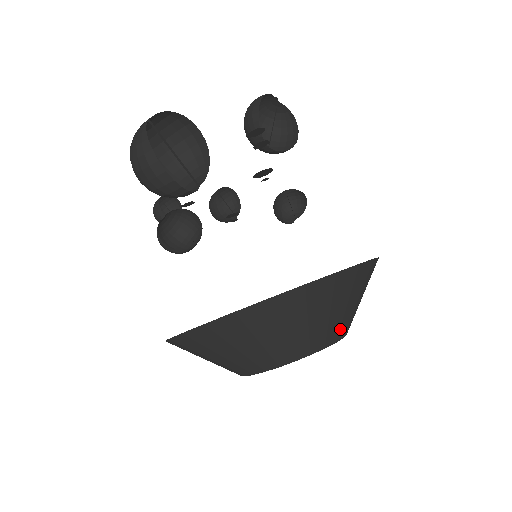
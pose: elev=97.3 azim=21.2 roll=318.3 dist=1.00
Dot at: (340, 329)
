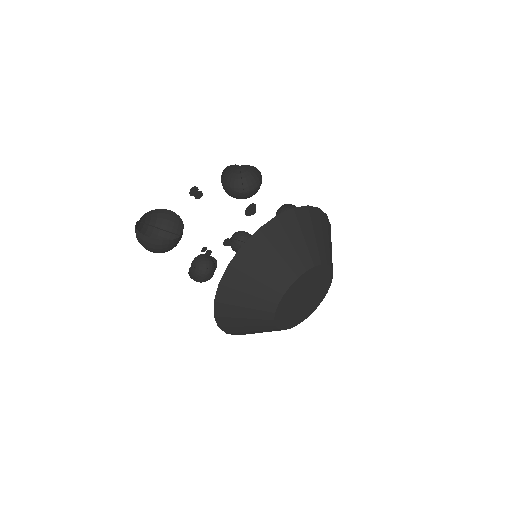
Dot at: (302, 261)
